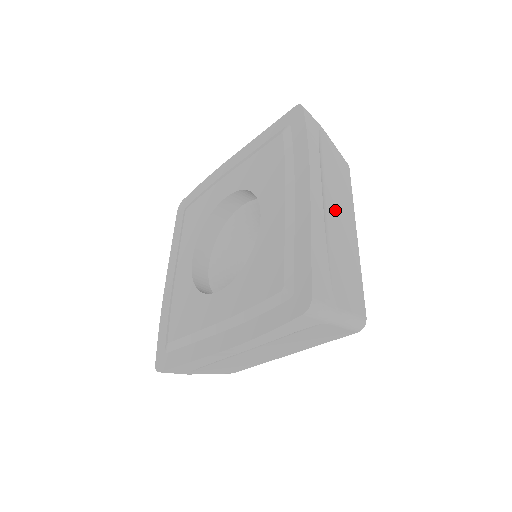
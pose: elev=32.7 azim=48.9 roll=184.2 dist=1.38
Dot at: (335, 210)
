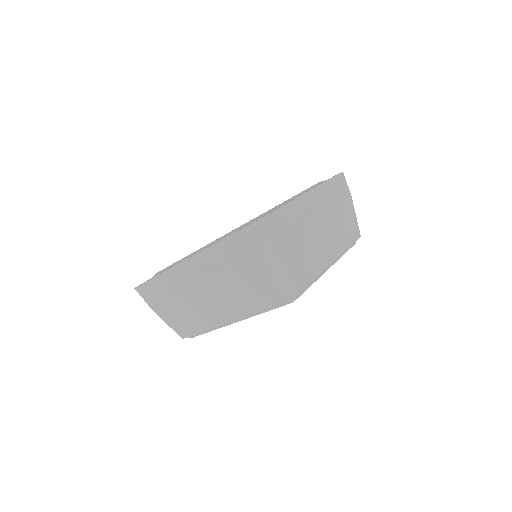
Dot at: occluded
